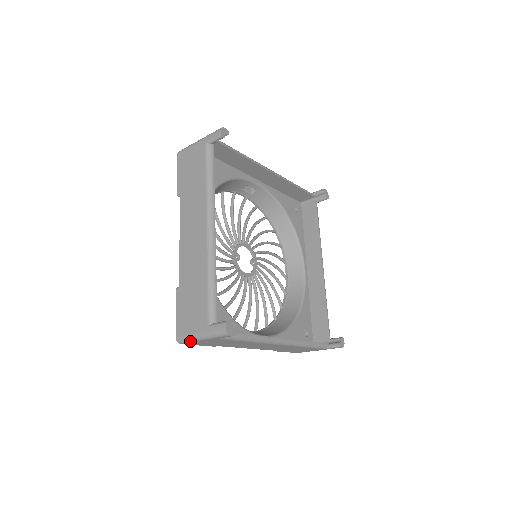
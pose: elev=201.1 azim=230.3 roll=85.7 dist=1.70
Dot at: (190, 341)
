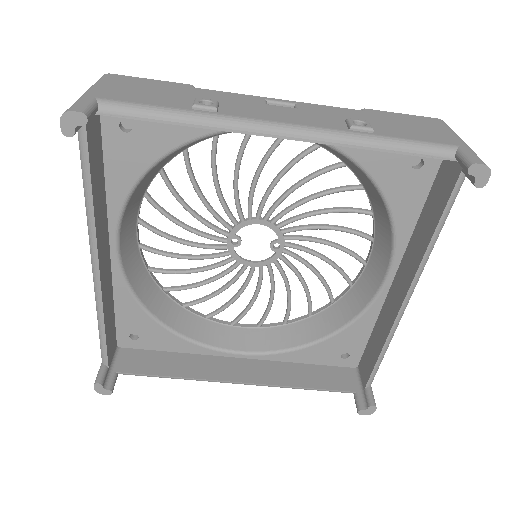
Dot at: occluded
